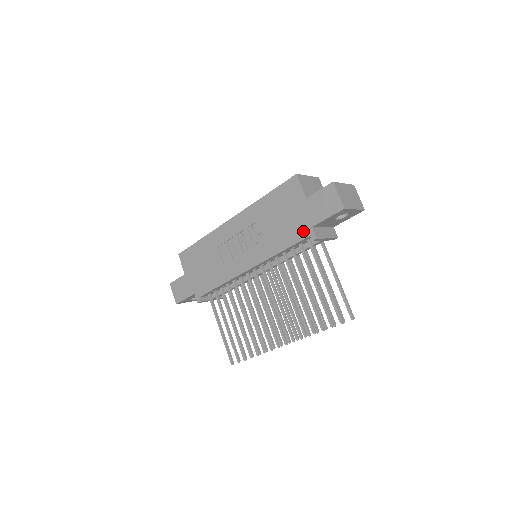
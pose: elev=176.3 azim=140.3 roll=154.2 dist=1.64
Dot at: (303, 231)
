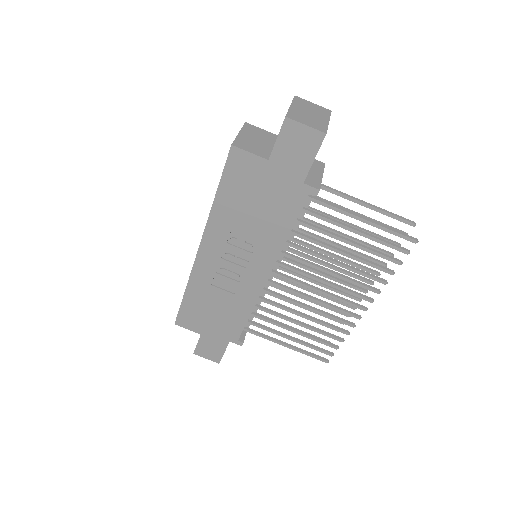
Dot at: (296, 195)
